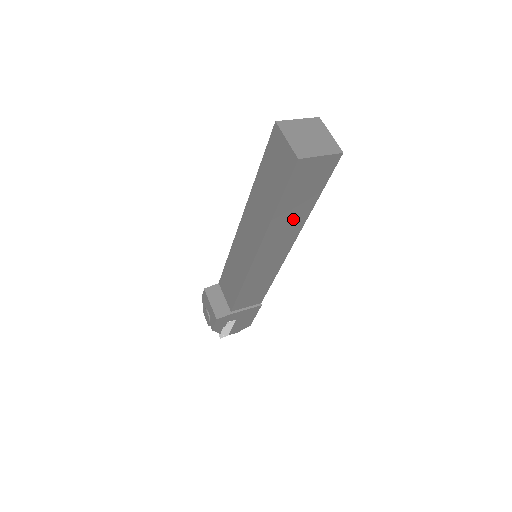
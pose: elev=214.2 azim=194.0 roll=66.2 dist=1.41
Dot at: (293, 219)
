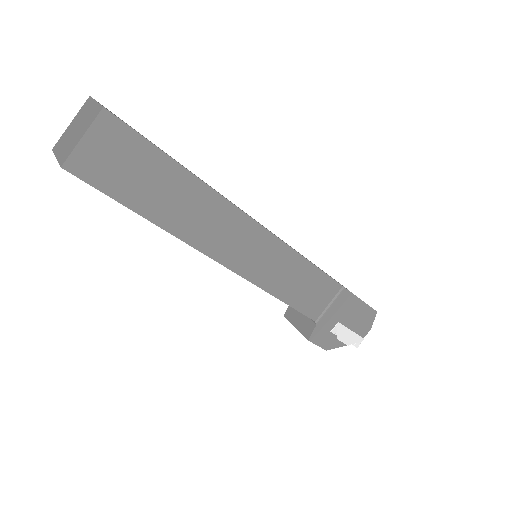
Dot at: (192, 204)
